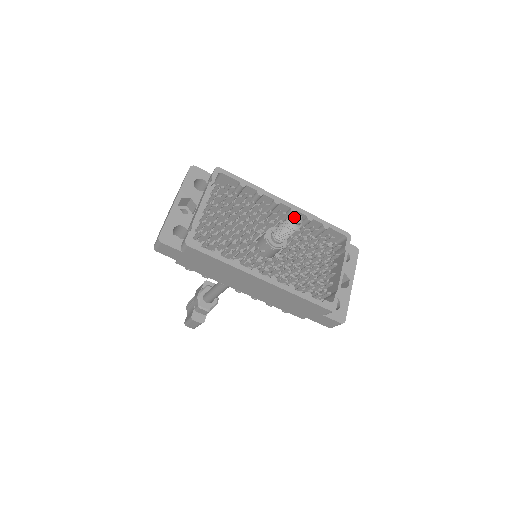
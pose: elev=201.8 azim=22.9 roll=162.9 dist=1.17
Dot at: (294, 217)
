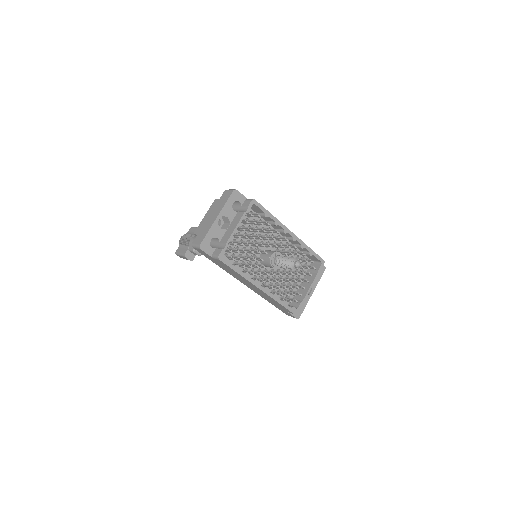
Dot at: (296, 263)
